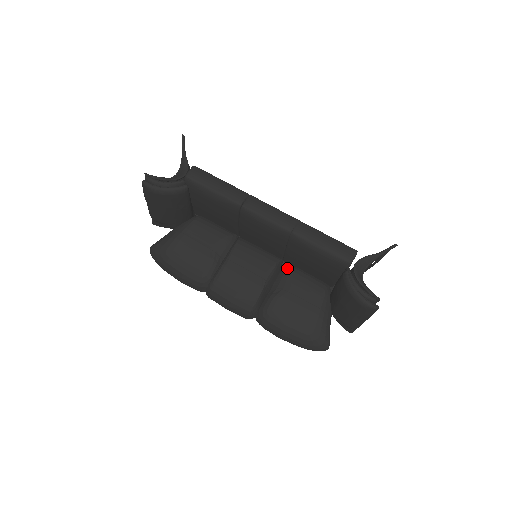
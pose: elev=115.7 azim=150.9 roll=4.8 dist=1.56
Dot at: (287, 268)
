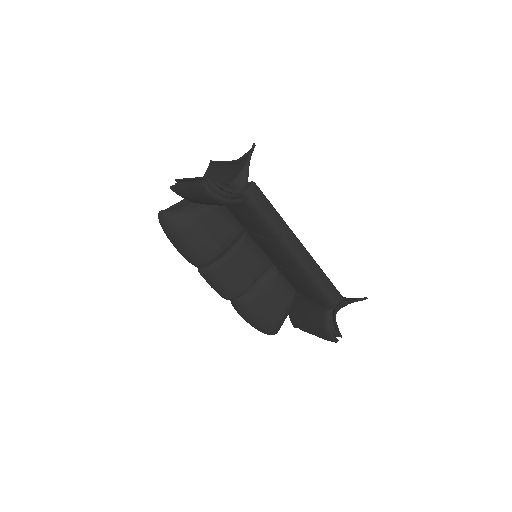
Dot at: (274, 271)
